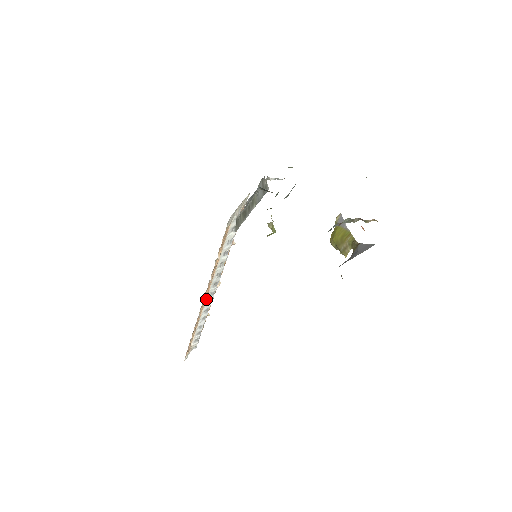
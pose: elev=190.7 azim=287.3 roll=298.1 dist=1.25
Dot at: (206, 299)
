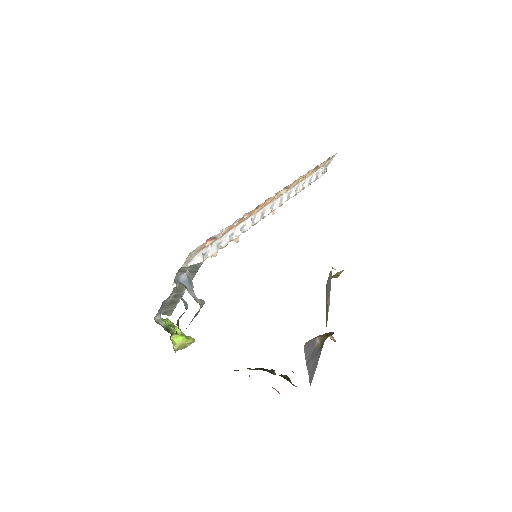
Dot at: occluded
